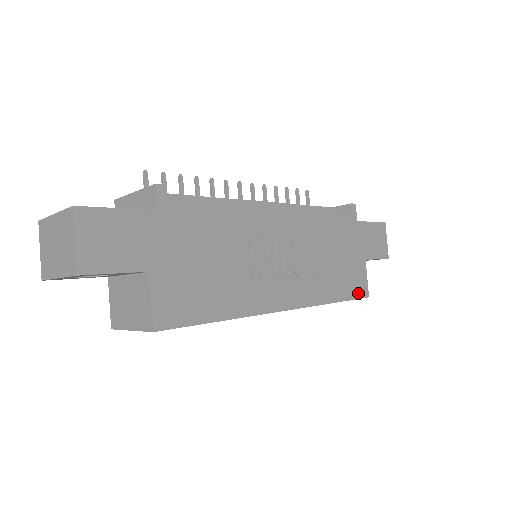
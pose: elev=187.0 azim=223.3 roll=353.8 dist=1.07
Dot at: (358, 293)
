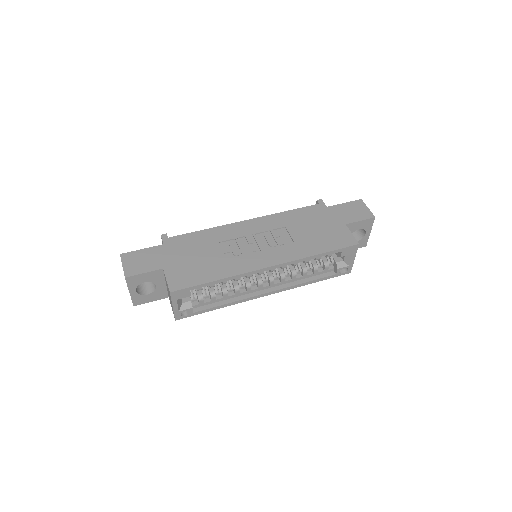
Dot at: (344, 244)
